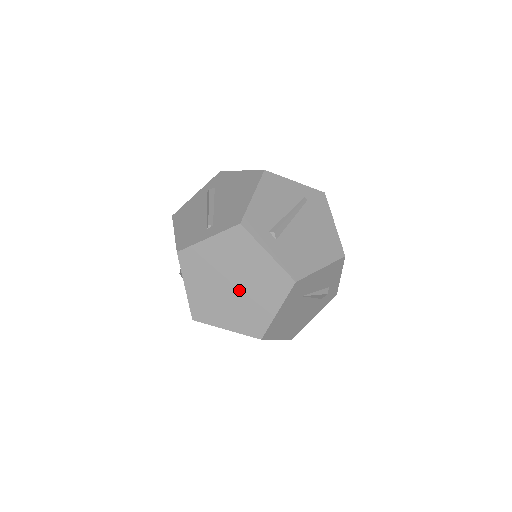
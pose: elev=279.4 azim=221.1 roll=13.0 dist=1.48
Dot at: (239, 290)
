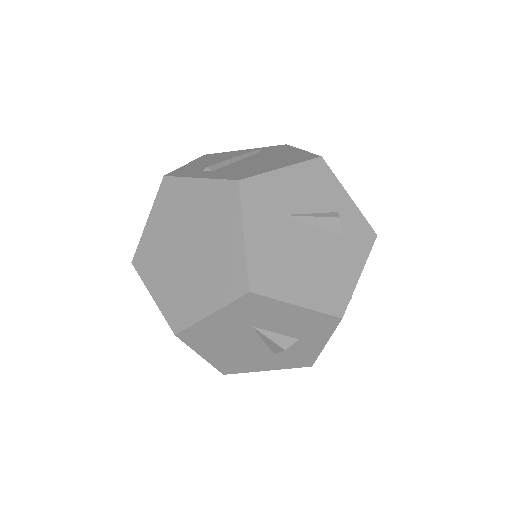
Dot at: (196, 248)
